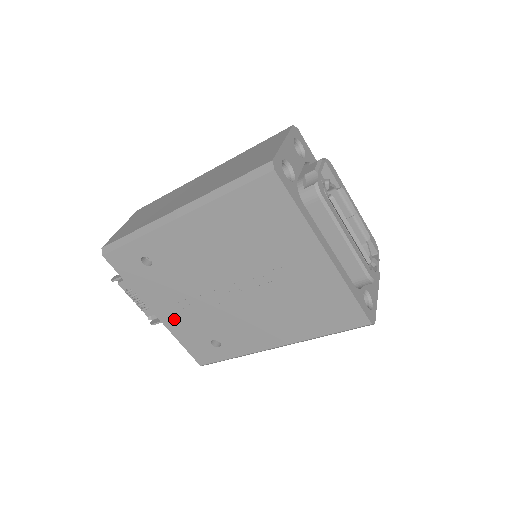
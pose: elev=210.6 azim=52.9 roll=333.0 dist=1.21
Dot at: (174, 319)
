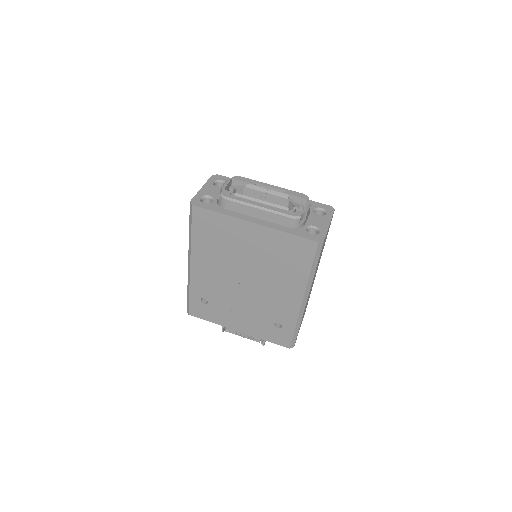
Dot at: (247, 326)
